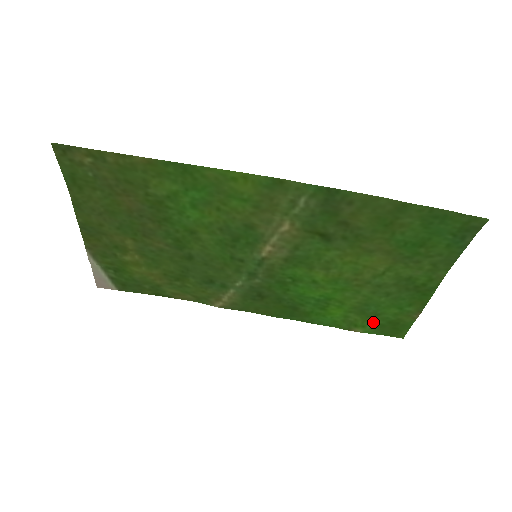
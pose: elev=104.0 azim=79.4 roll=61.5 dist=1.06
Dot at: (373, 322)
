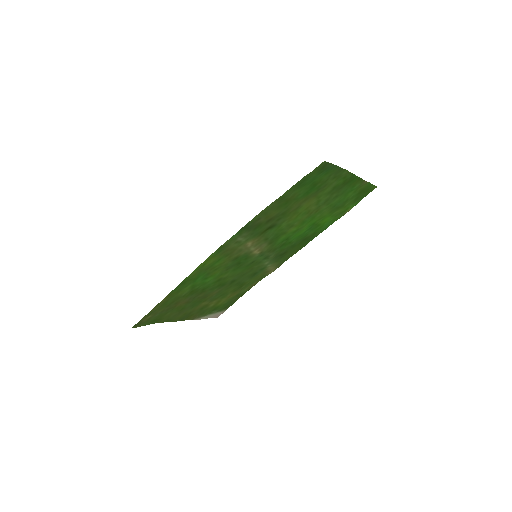
Dot at: (350, 203)
